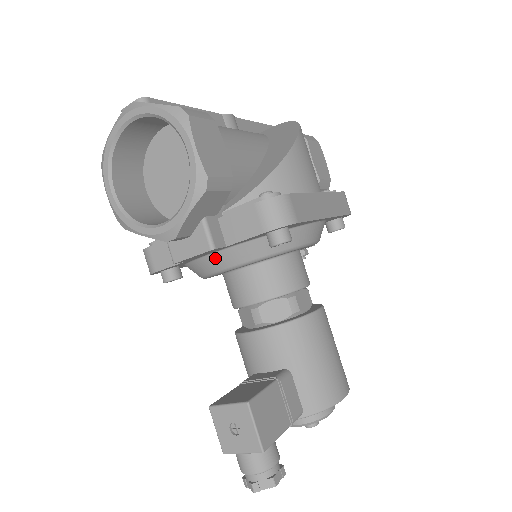
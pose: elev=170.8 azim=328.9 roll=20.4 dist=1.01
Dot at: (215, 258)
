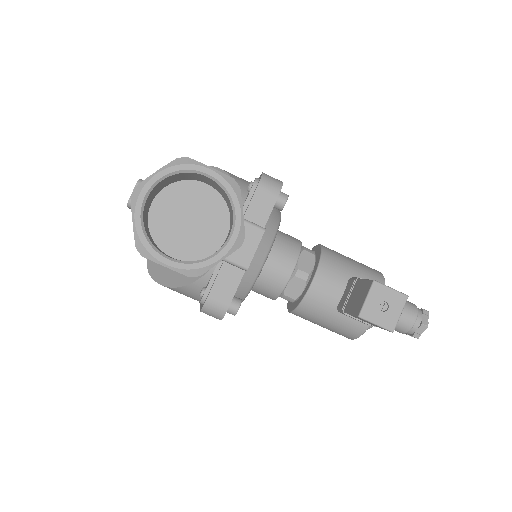
Dot at: (257, 253)
